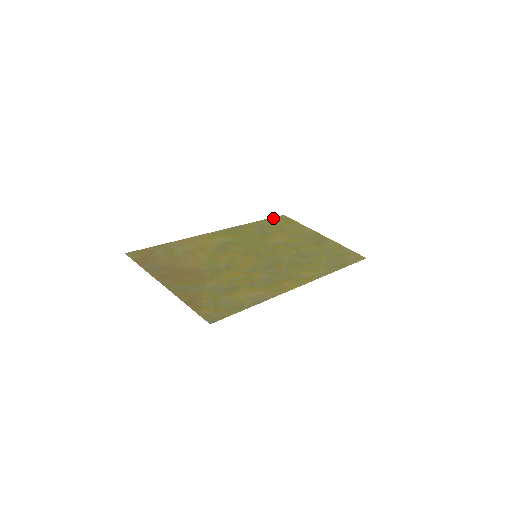
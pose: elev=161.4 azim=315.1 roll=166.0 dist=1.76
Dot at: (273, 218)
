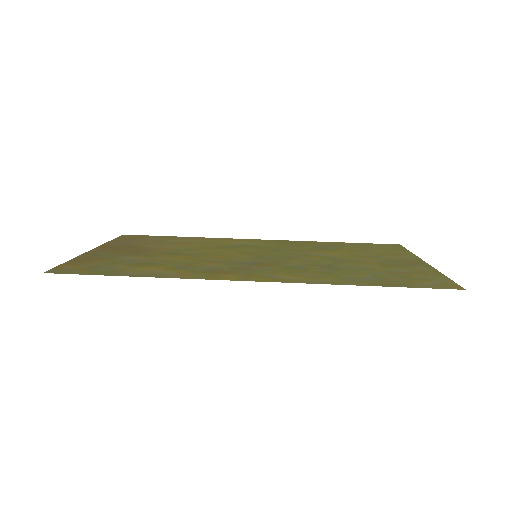
Dot at: (372, 243)
